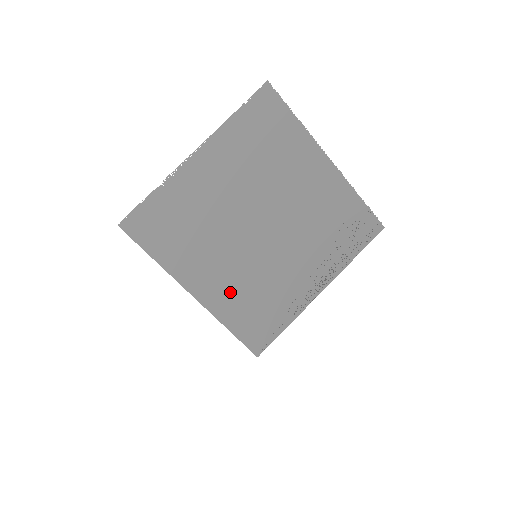
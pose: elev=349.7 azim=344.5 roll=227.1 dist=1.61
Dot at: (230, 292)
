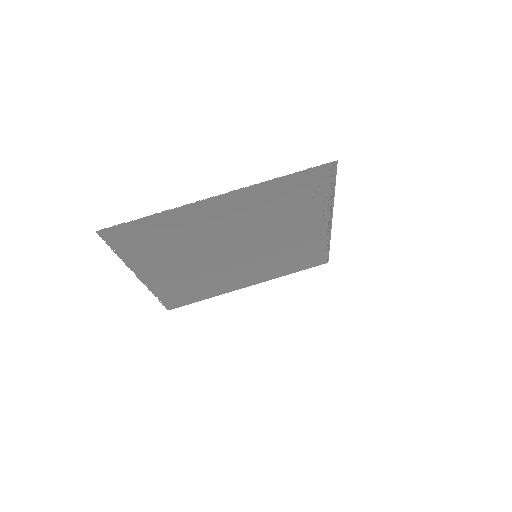
Dot at: (267, 271)
